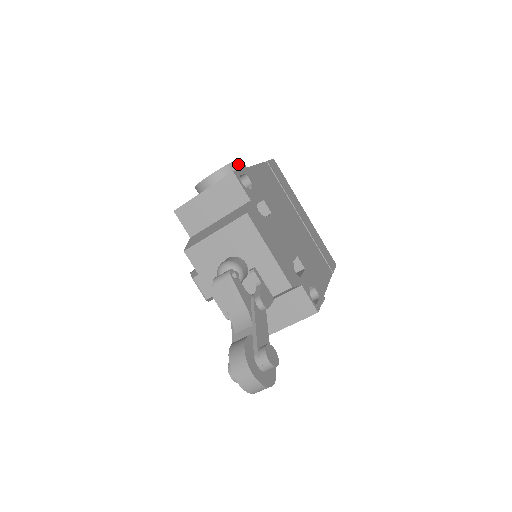
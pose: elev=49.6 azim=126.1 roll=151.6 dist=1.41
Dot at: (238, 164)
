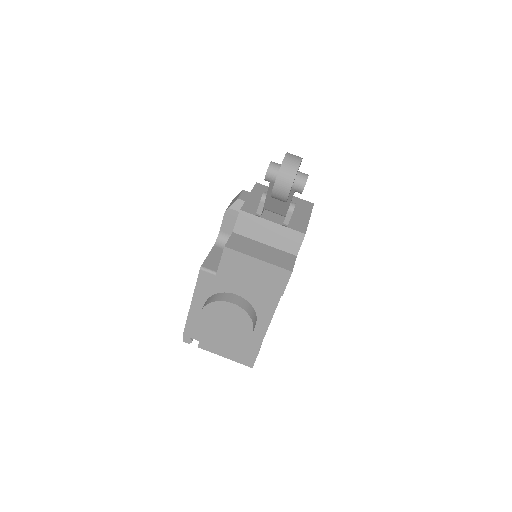
Dot at: occluded
